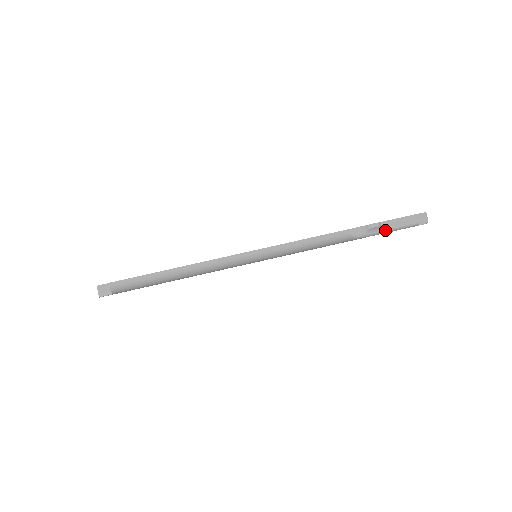
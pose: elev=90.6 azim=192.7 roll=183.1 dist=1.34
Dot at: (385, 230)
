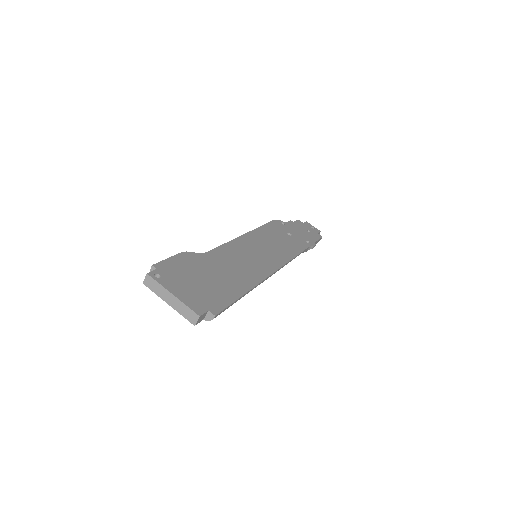
Dot at: occluded
